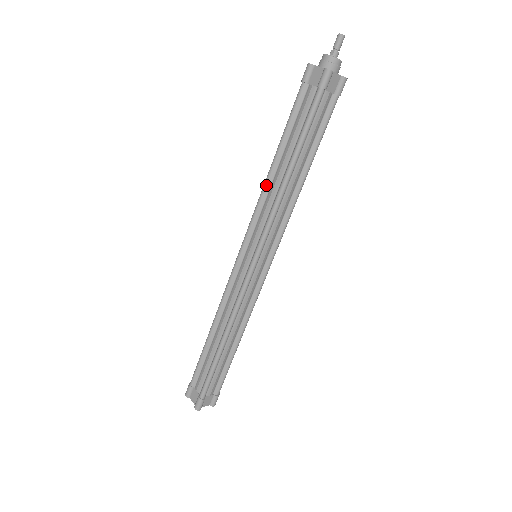
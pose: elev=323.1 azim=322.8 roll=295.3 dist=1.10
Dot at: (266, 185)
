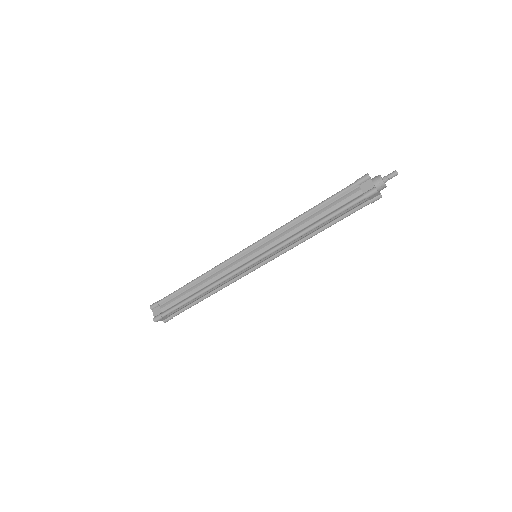
Dot at: (292, 222)
